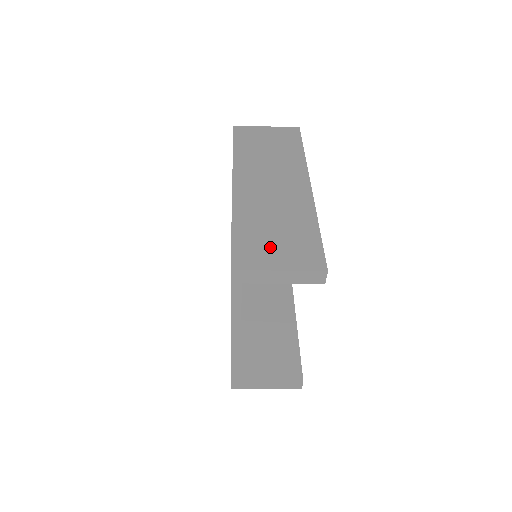
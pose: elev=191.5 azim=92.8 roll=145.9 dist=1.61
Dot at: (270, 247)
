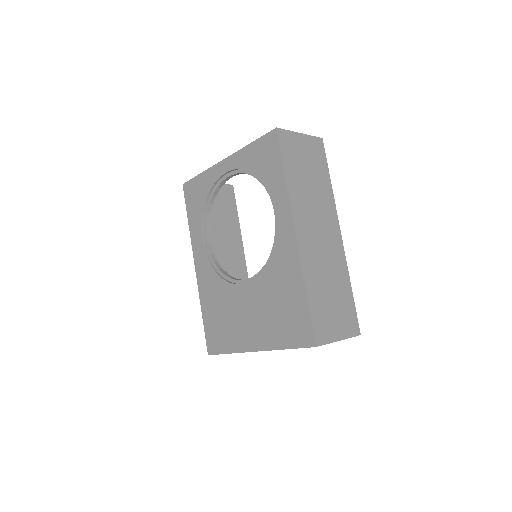
Dot at: (331, 316)
